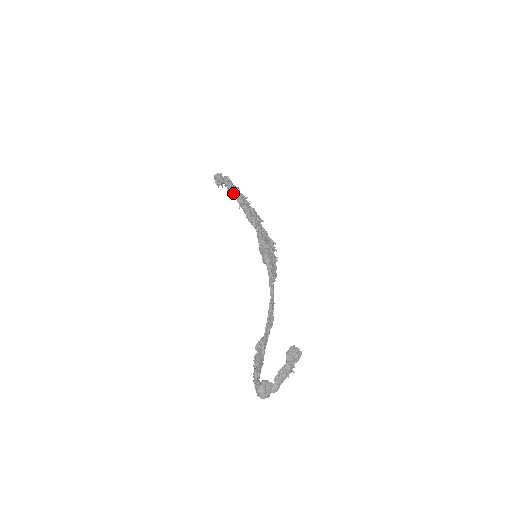
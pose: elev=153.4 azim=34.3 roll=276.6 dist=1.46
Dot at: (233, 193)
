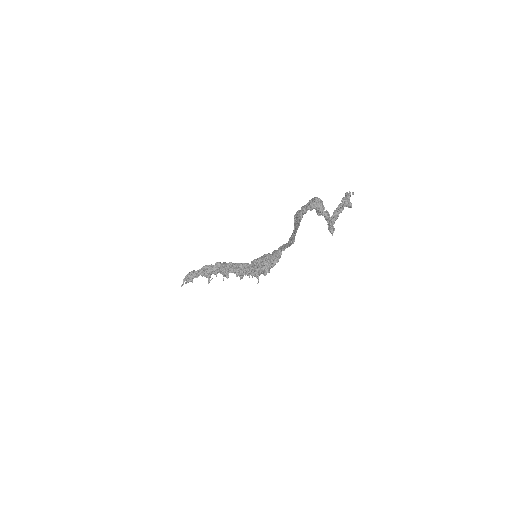
Dot at: (214, 269)
